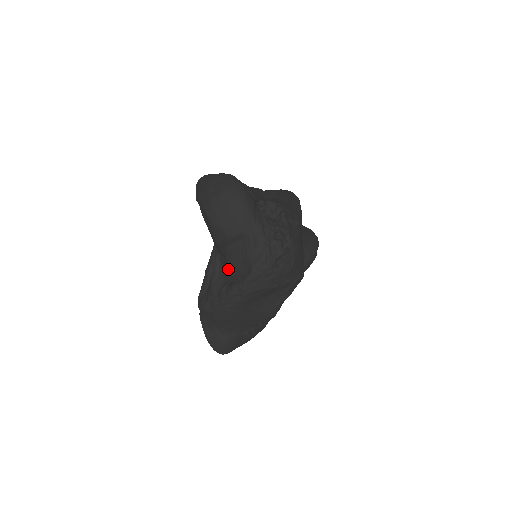
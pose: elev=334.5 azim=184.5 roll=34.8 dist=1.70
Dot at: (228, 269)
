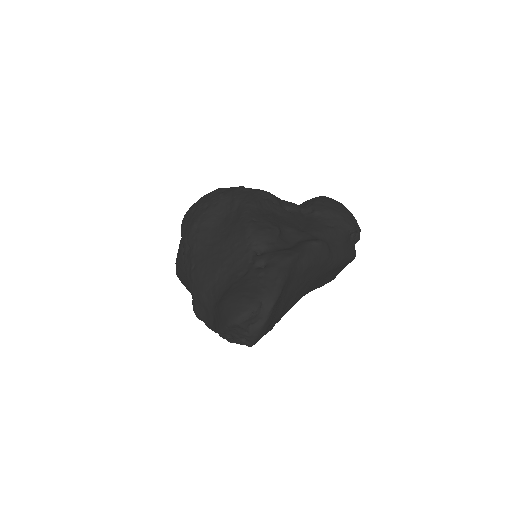
Dot at: occluded
